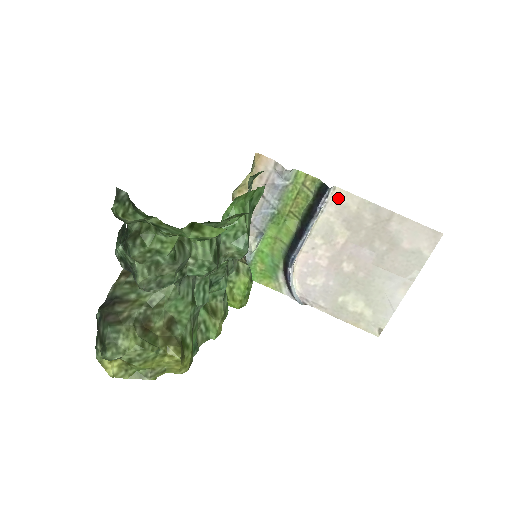
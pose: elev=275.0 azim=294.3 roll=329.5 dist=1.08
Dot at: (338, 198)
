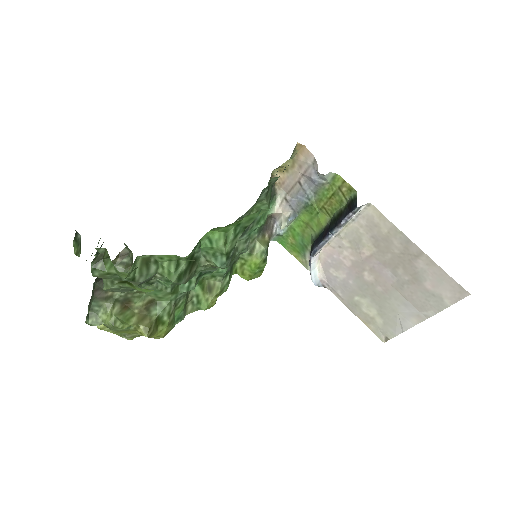
Dot at: (371, 215)
